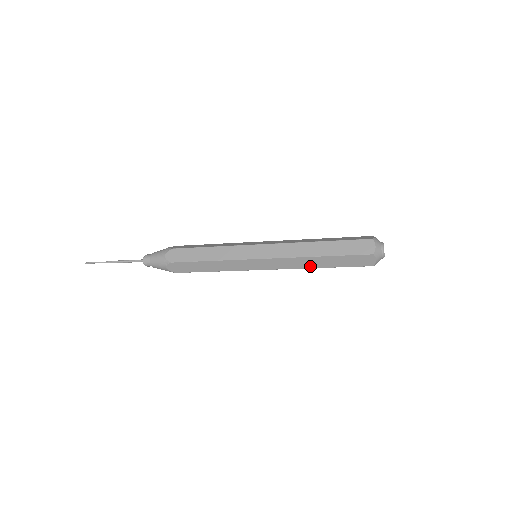
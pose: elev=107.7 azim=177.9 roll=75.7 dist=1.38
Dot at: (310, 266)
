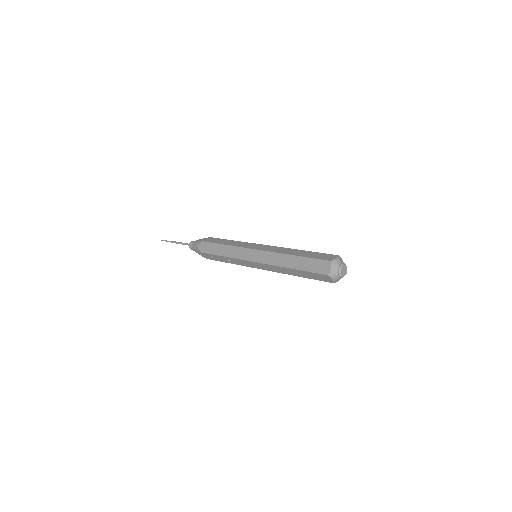
Dot at: (284, 265)
